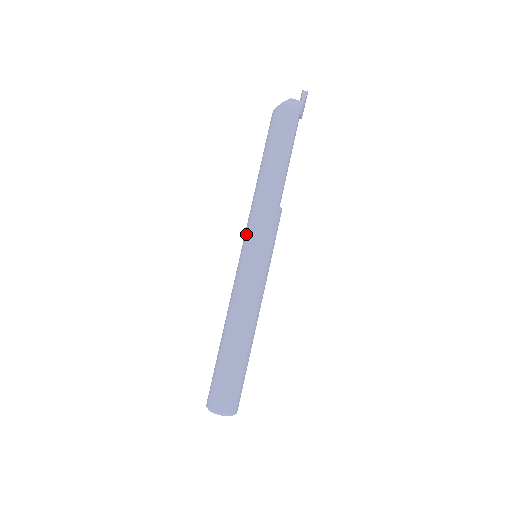
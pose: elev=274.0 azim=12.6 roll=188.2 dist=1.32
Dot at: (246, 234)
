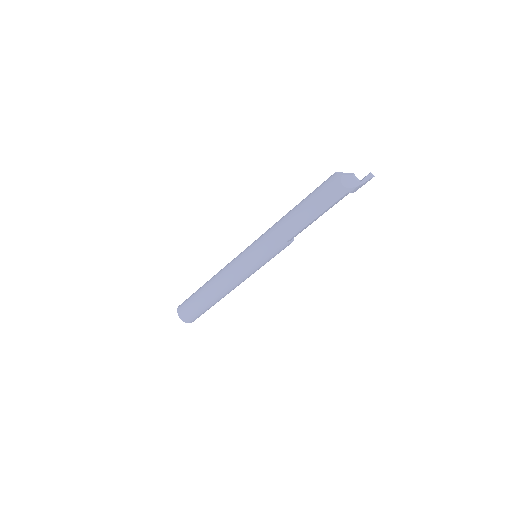
Dot at: (257, 240)
